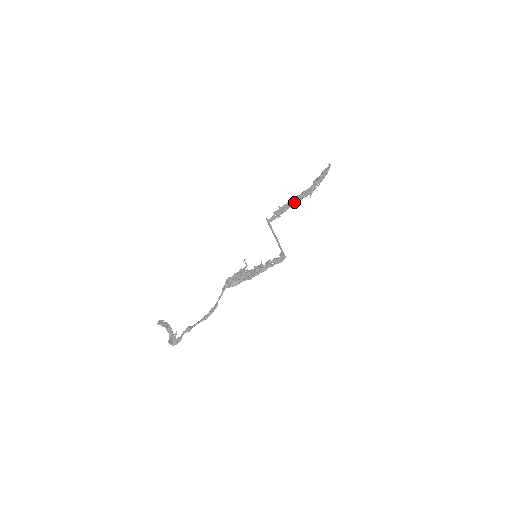
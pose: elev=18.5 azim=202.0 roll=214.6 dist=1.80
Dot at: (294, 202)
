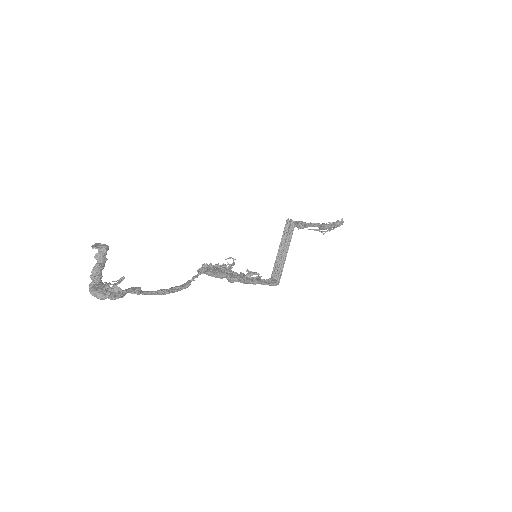
Dot at: (317, 224)
